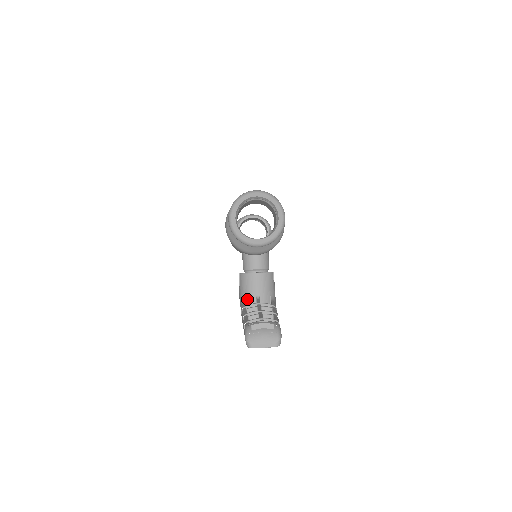
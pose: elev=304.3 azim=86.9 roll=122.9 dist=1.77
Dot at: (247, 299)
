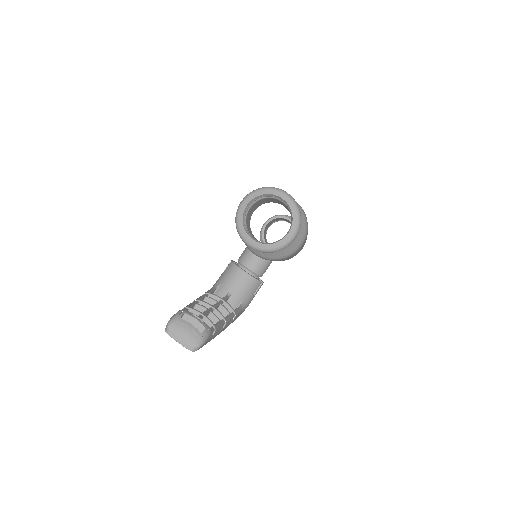
Dot at: (219, 288)
